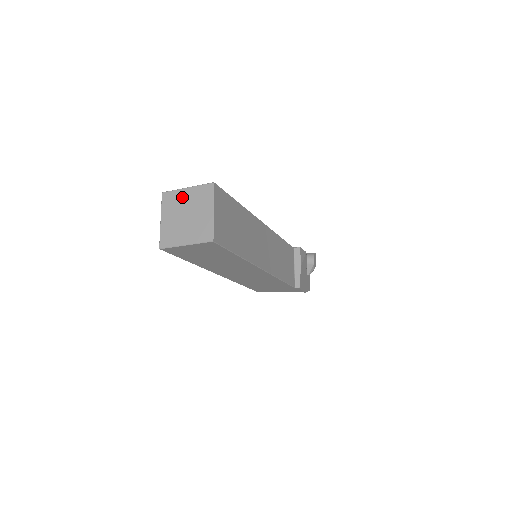
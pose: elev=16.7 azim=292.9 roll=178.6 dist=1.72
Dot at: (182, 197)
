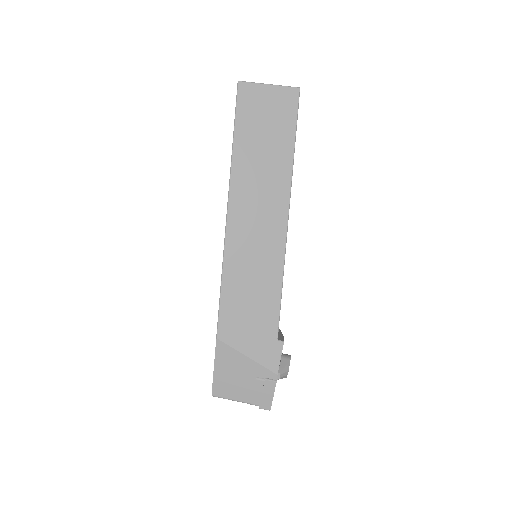
Dot at: occluded
